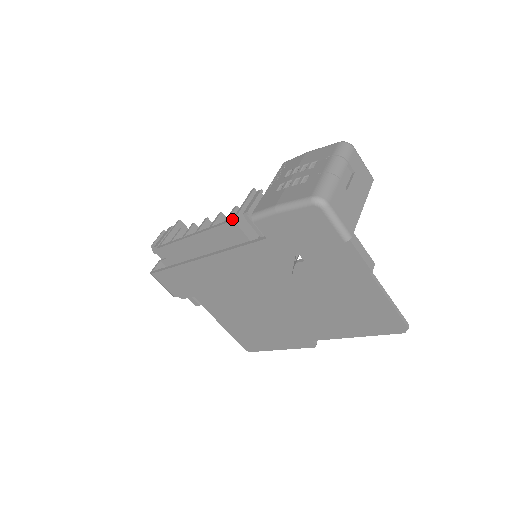
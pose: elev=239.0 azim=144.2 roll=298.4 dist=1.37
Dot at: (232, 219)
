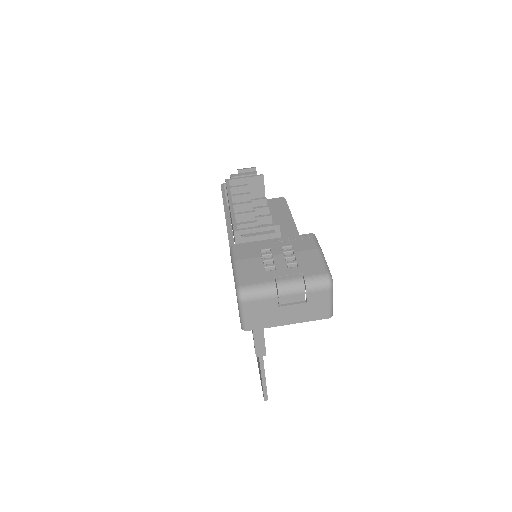
Dot at: (236, 229)
